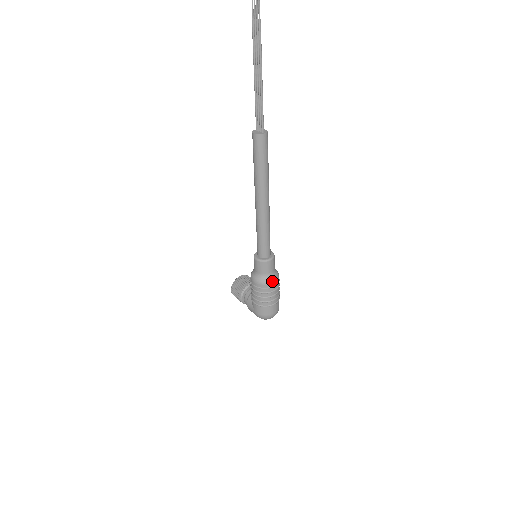
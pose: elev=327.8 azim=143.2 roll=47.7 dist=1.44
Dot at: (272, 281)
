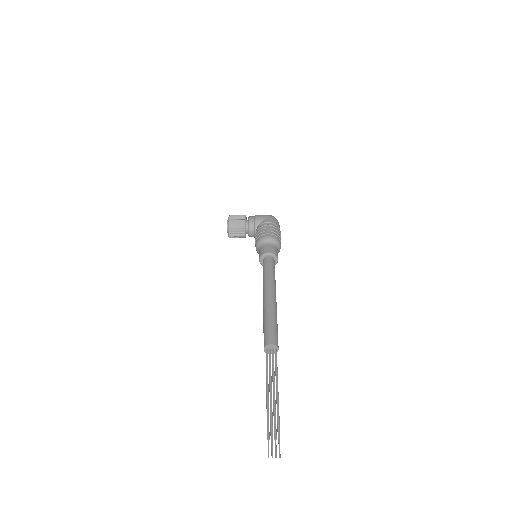
Dot at: occluded
